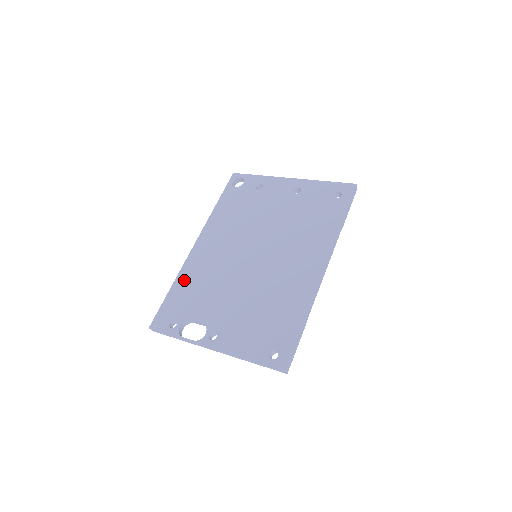
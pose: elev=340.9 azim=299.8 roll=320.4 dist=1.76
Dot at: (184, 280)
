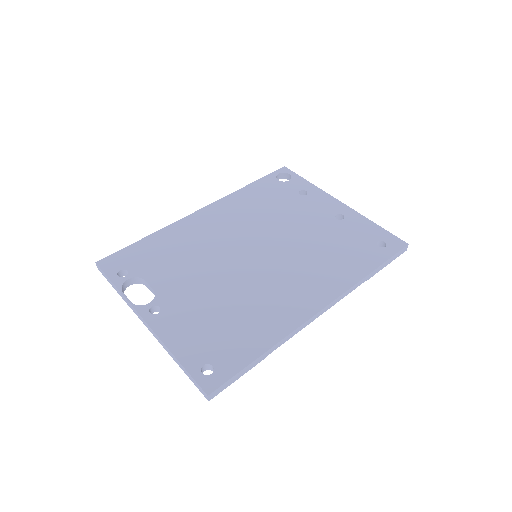
Dot at: (165, 237)
